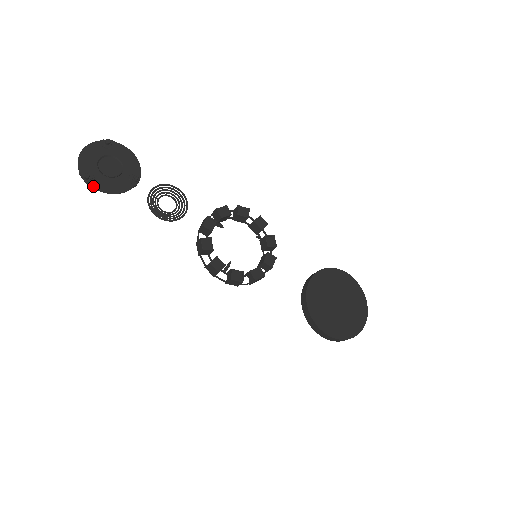
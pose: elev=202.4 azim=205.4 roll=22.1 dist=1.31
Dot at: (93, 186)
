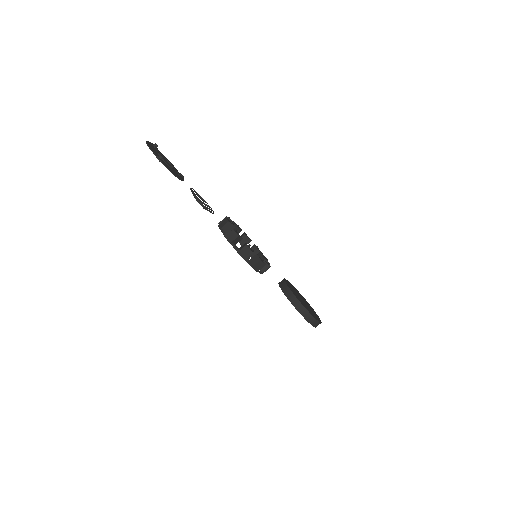
Dot at: (166, 166)
